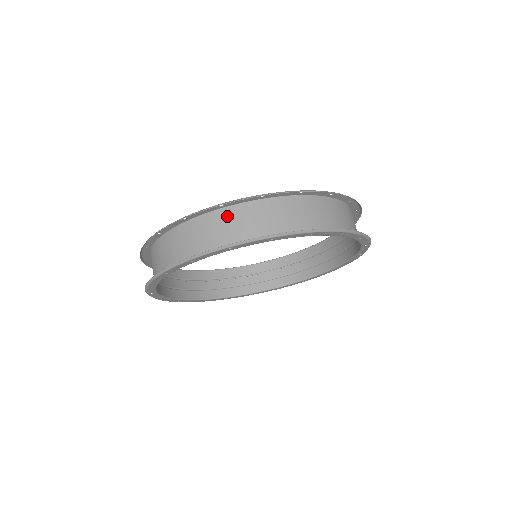
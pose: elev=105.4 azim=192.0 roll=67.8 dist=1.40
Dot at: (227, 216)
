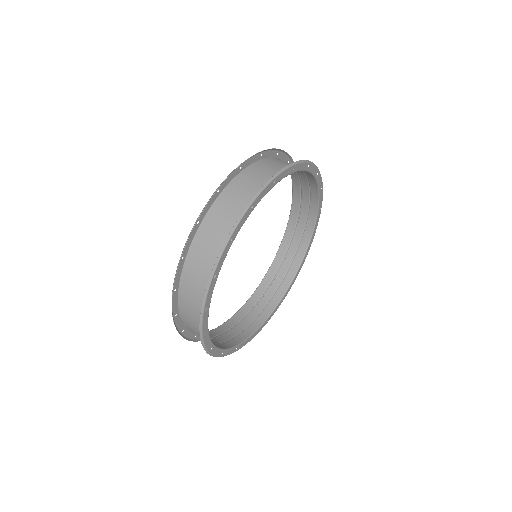
Dot at: (268, 162)
